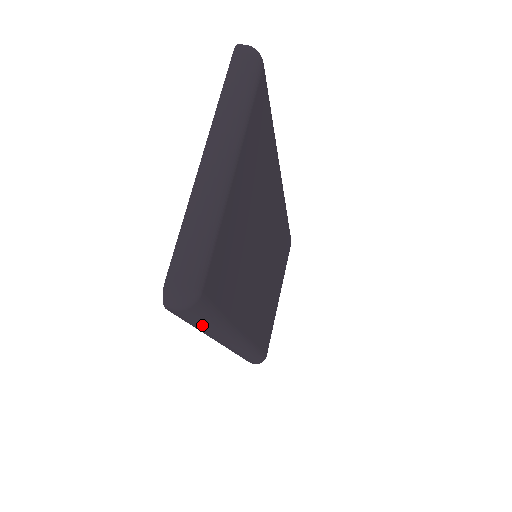
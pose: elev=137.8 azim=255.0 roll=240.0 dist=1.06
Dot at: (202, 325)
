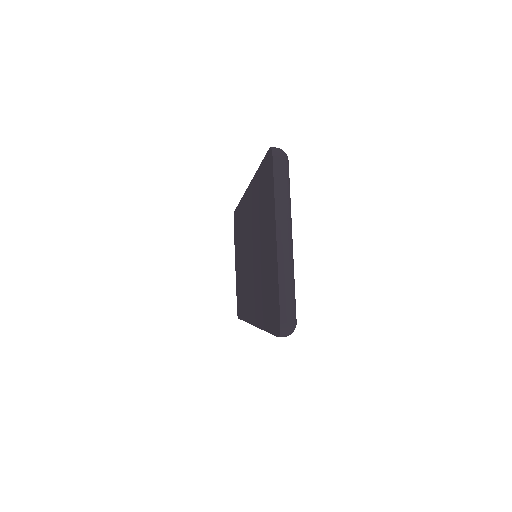
Dot at: occluded
